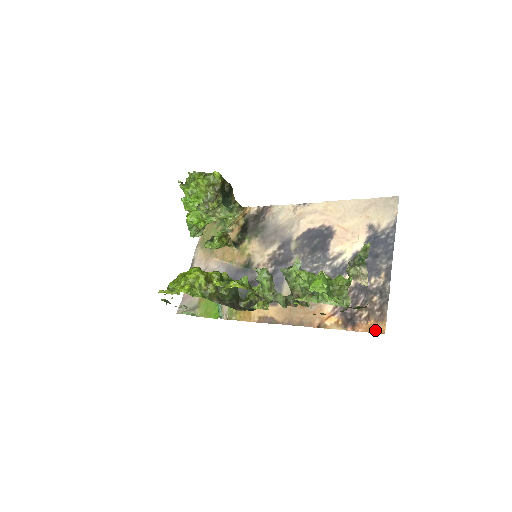
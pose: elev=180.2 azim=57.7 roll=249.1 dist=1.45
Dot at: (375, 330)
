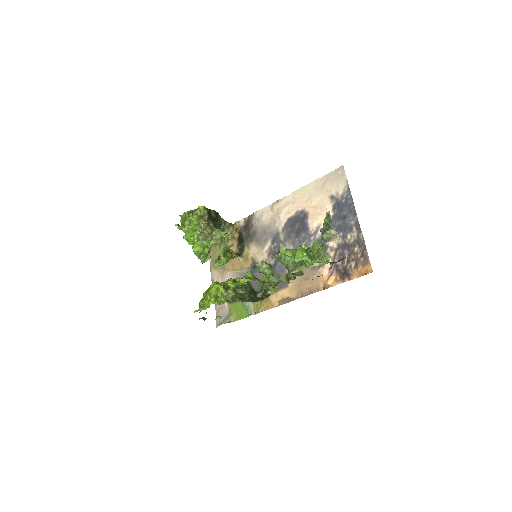
Dot at: (365, 273)
